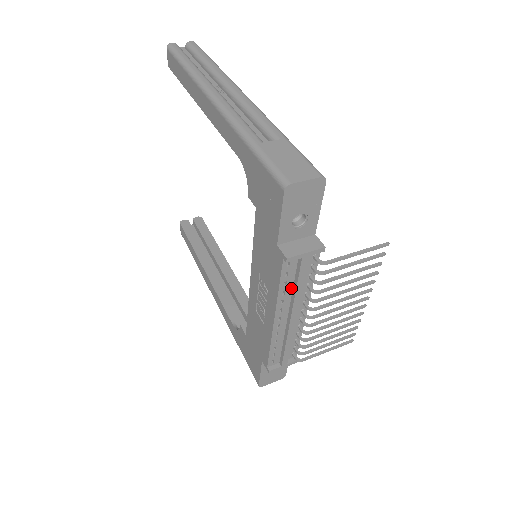
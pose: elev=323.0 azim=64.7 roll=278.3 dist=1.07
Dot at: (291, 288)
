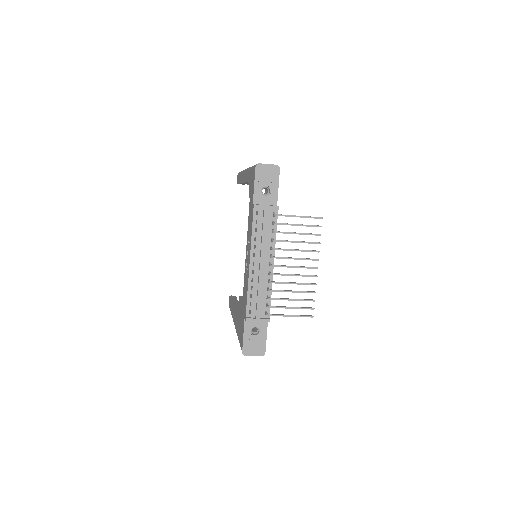
Dot at: (260, 237)
